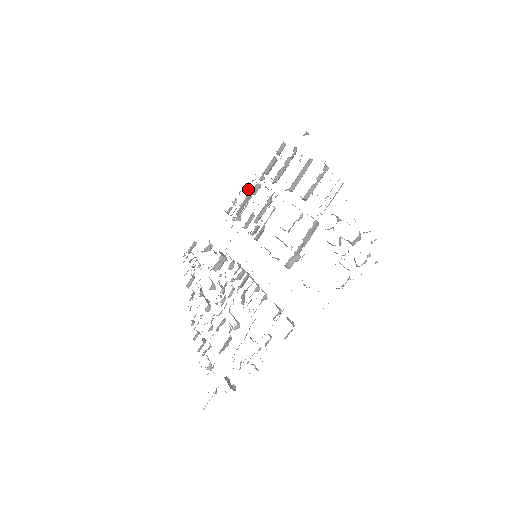
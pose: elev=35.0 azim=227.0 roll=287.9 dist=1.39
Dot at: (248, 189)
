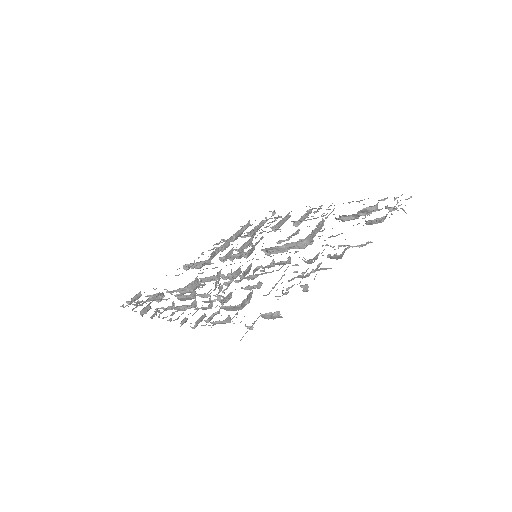
Dot at: occluded
